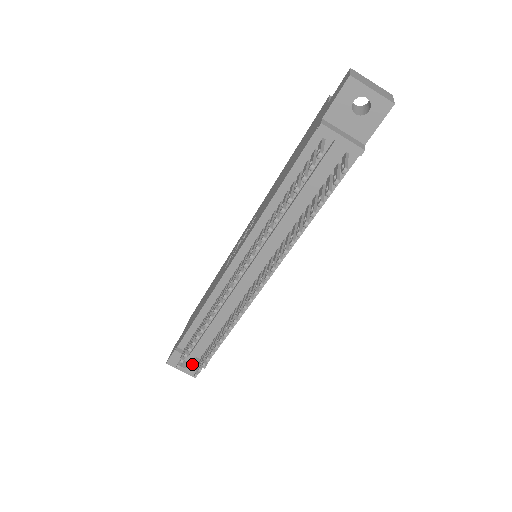
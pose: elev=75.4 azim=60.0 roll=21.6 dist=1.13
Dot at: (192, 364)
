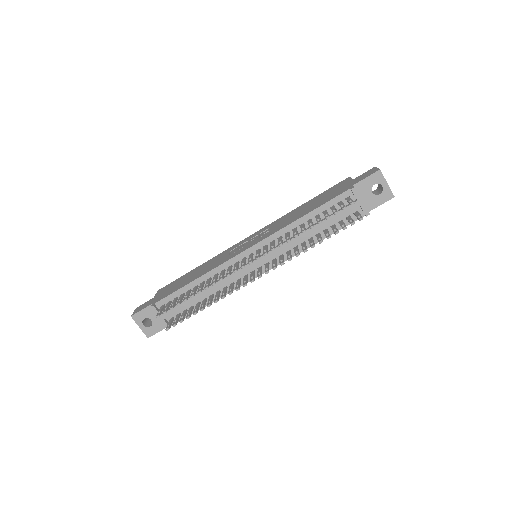
Dot at: (154, 324)
